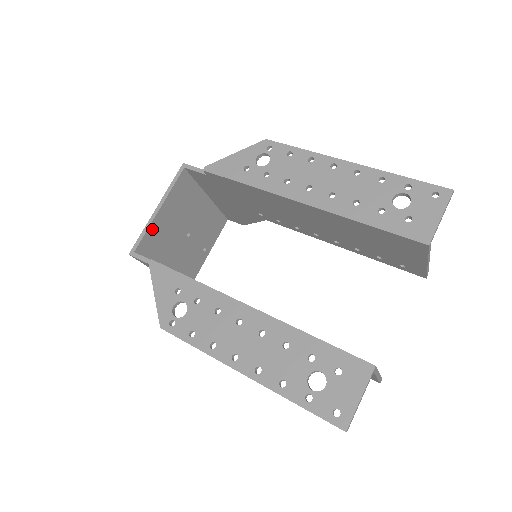
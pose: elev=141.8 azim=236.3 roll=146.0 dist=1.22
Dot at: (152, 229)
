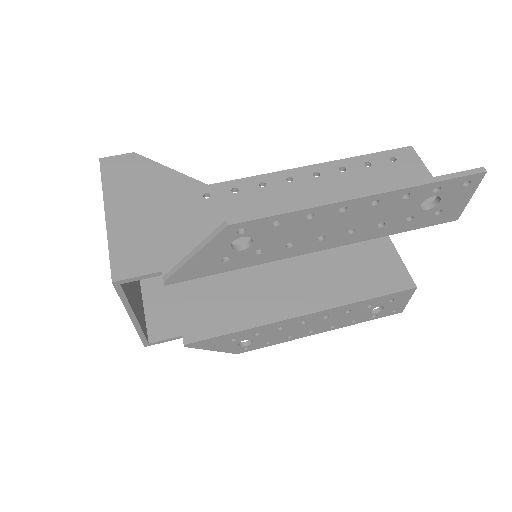
Dot at: (140, 323)
